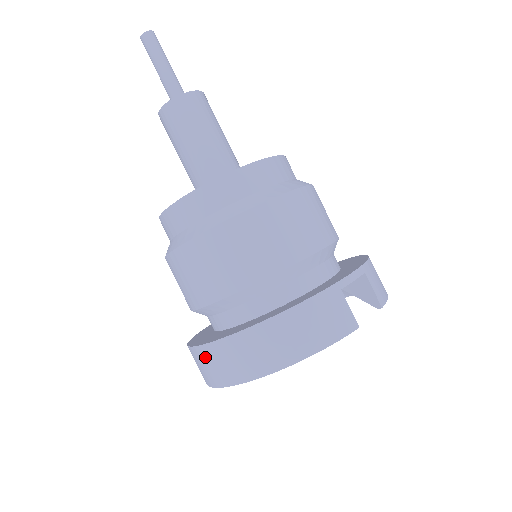
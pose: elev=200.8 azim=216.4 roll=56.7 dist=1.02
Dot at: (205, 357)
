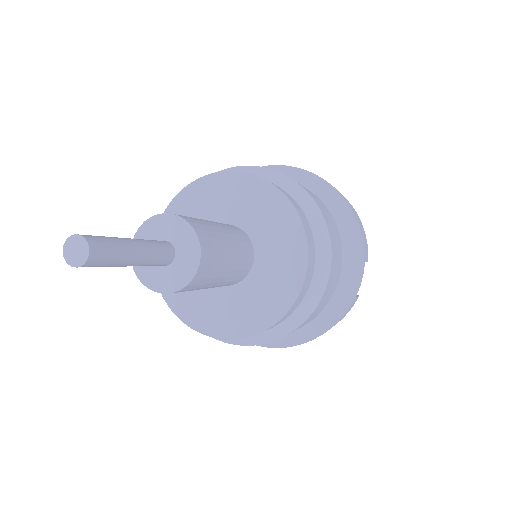
Dot at: occluded
